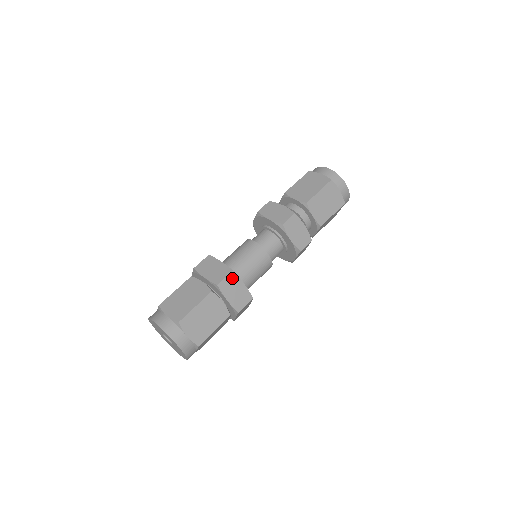
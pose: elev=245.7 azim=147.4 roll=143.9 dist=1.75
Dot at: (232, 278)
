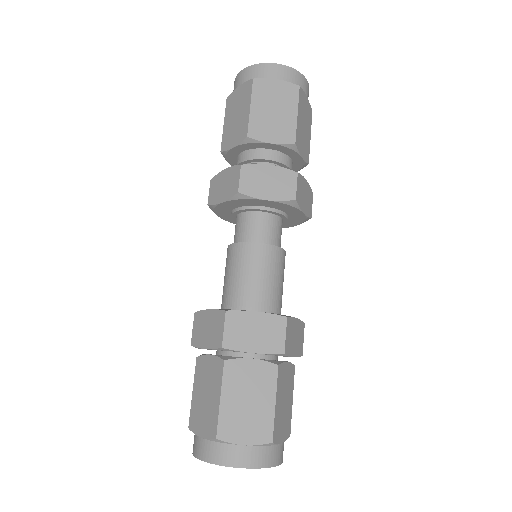
Dot at: (233, 320)
